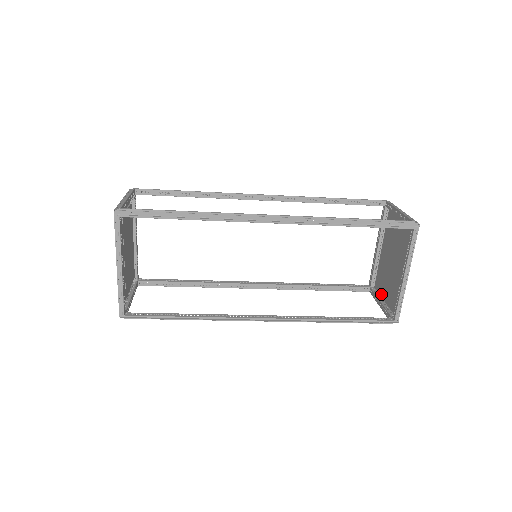
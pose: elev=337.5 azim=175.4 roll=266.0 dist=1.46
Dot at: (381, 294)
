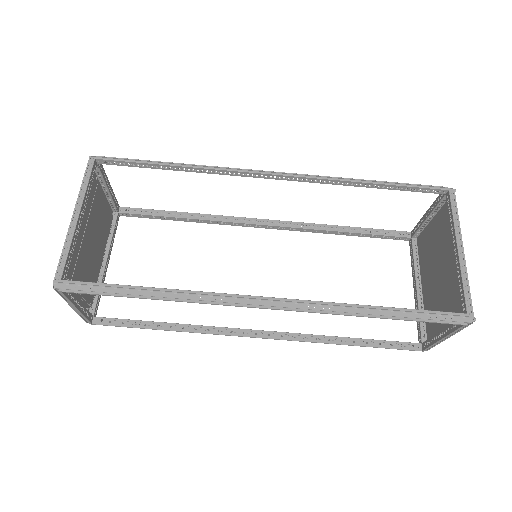
Dot at: occluded
